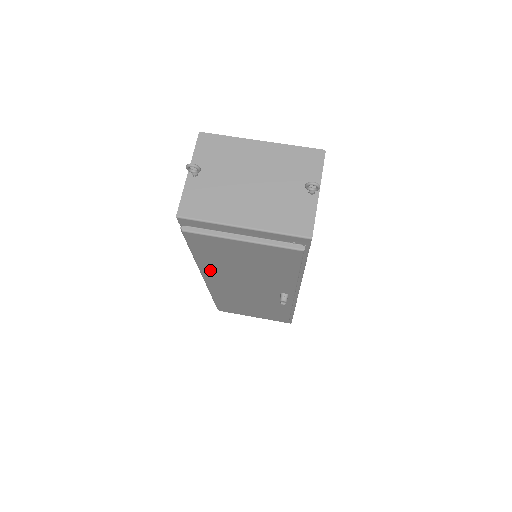
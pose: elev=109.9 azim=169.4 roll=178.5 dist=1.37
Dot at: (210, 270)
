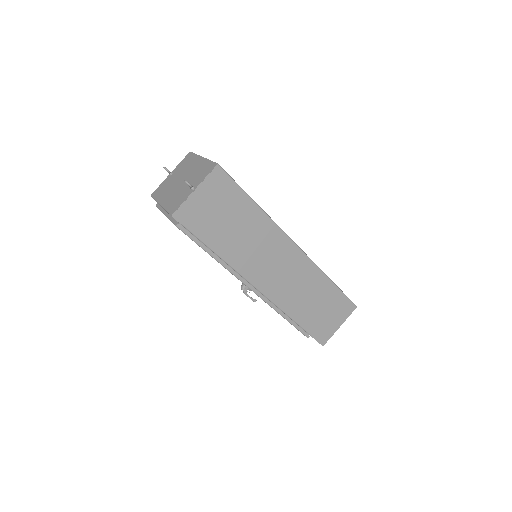
Dot at: occluded
